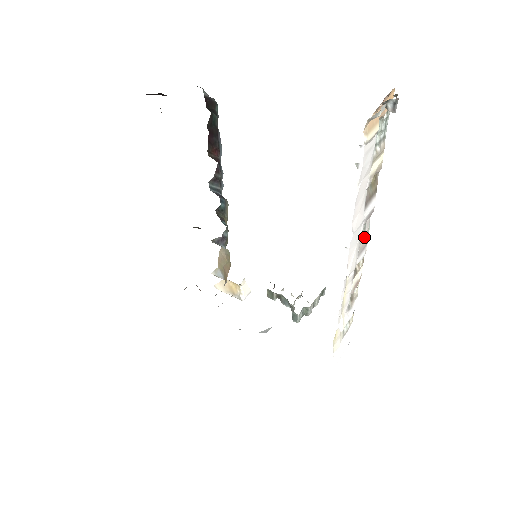
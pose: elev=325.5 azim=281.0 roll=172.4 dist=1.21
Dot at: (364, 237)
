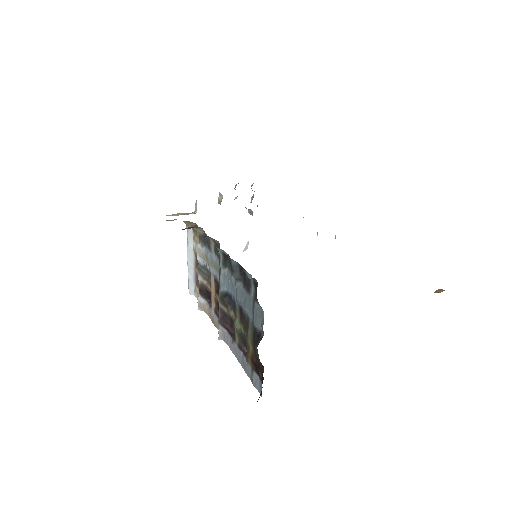
Dot at: occluded
